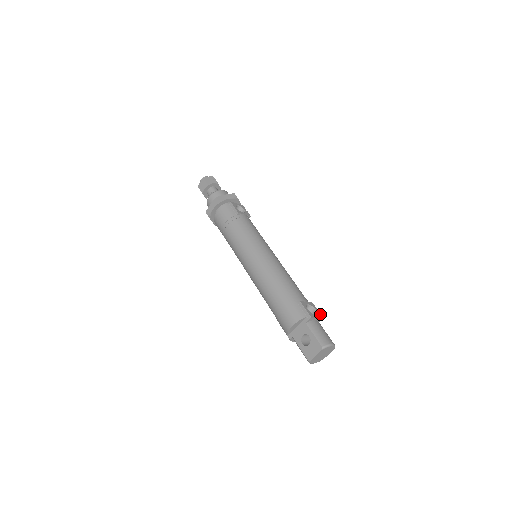
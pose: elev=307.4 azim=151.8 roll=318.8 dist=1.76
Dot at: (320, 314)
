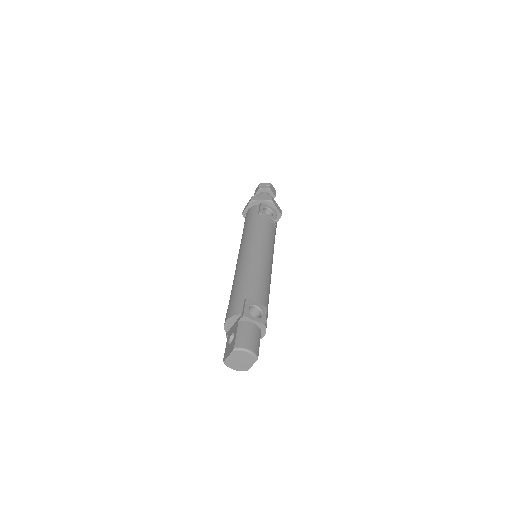
Dot at: (264, 320)
